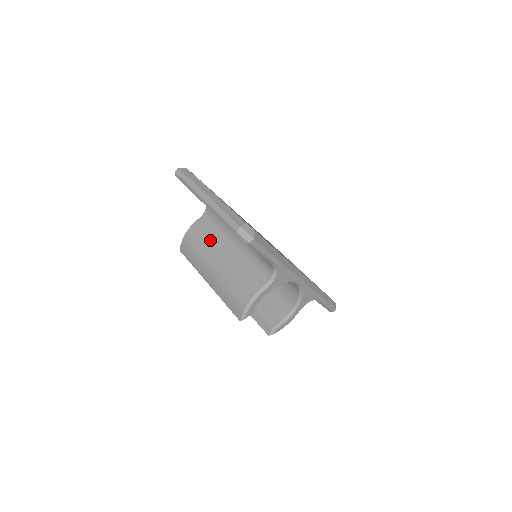
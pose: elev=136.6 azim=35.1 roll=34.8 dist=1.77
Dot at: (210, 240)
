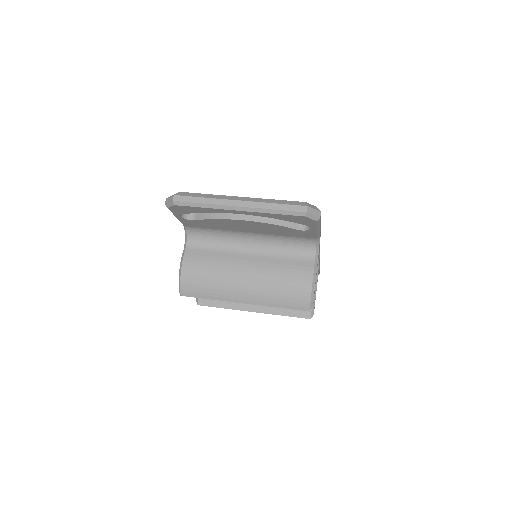
Dot at: (219, 261)
